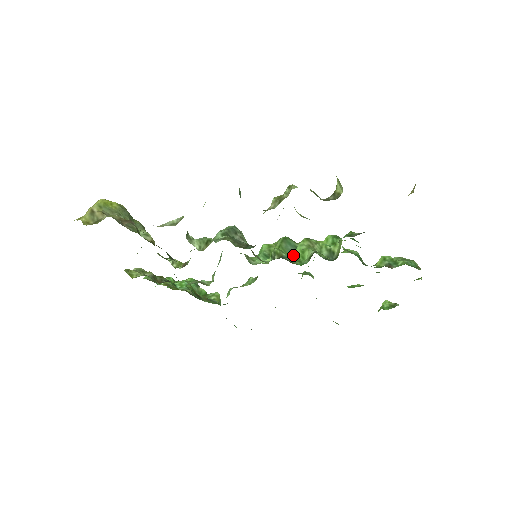
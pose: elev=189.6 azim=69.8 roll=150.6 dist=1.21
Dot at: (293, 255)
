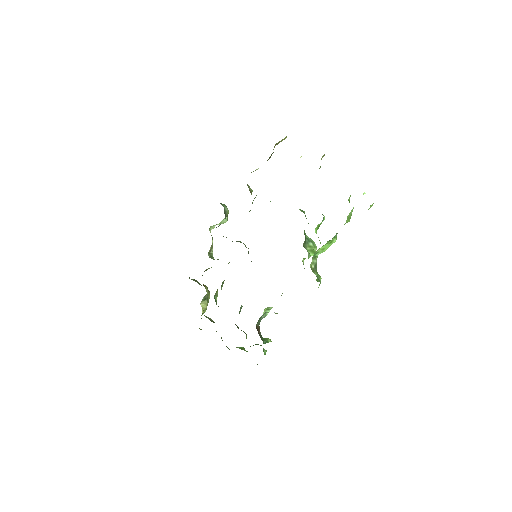
Dot at: occluded
